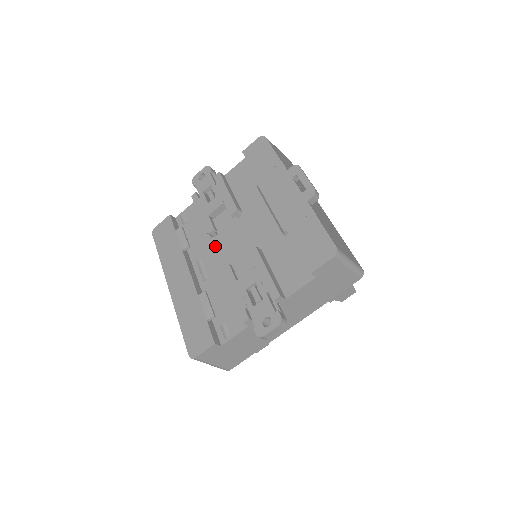
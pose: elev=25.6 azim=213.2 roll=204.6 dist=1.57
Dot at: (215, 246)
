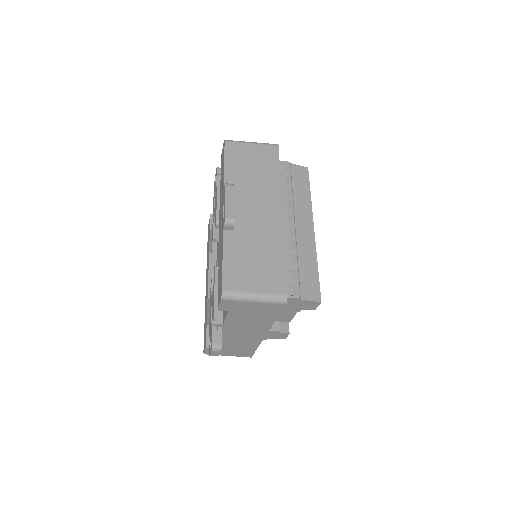
Dot at: occluded
